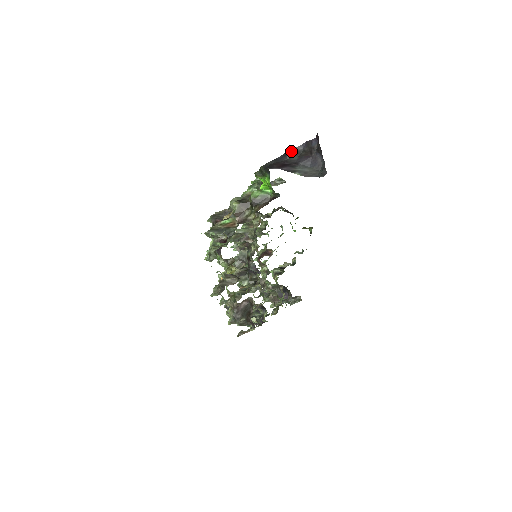
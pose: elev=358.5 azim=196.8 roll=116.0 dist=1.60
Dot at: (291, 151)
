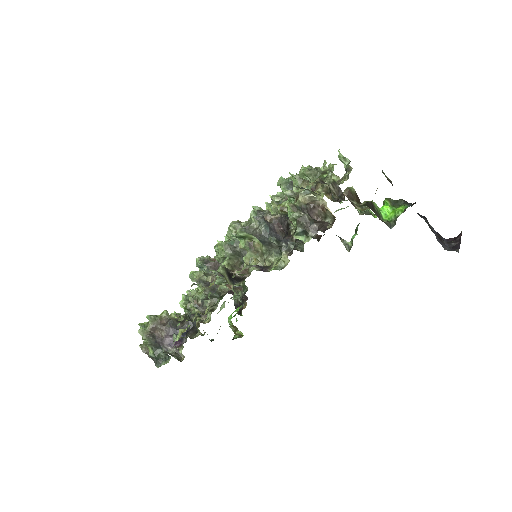
Dot at: (428, 222)
